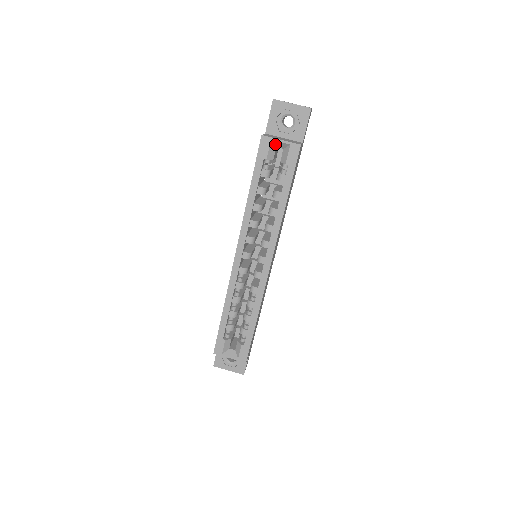
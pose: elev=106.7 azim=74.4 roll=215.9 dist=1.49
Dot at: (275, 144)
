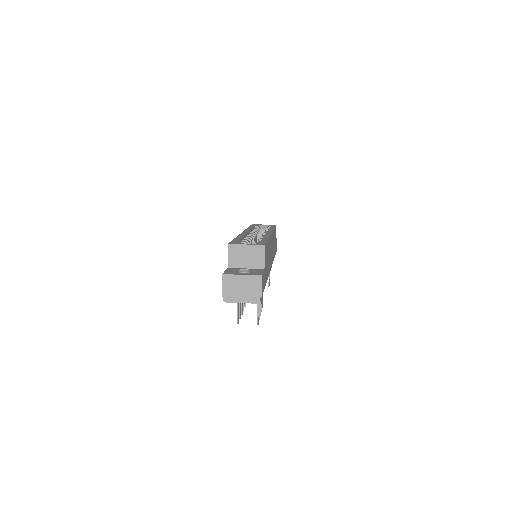
Dot at: (260, 227)
